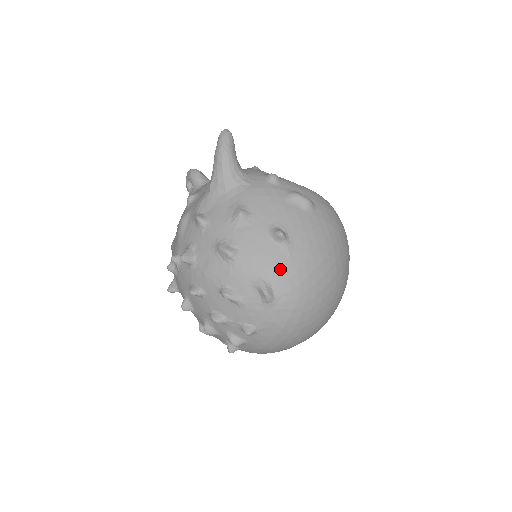
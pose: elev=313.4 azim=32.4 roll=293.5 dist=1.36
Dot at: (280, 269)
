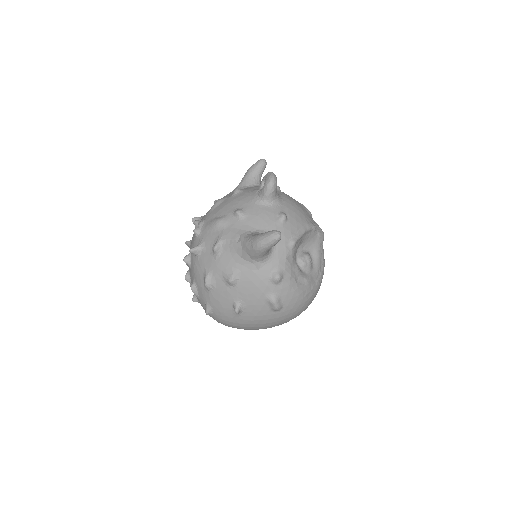
Dot at: (223, 315)
